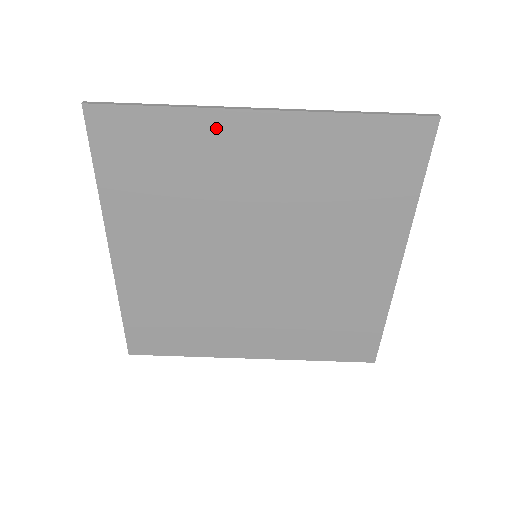
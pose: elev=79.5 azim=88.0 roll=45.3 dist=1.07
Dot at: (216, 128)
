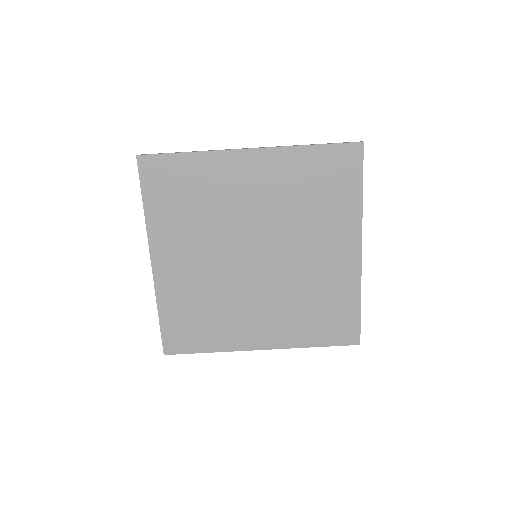
Dot at: (221, 163)
